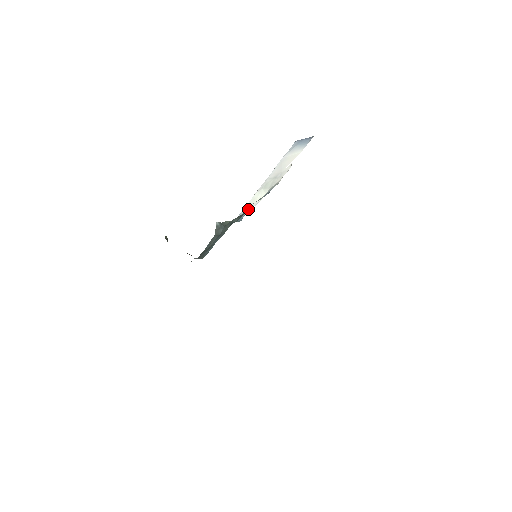
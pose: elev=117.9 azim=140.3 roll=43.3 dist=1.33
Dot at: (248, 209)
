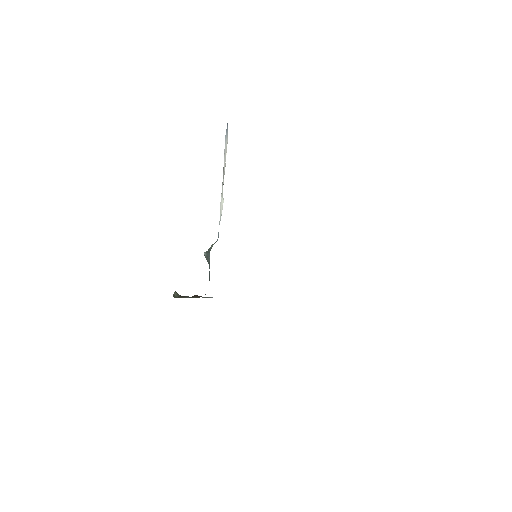
Dot at: occluded
